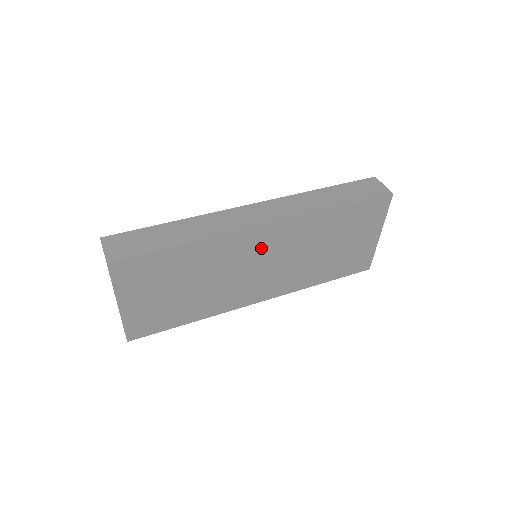
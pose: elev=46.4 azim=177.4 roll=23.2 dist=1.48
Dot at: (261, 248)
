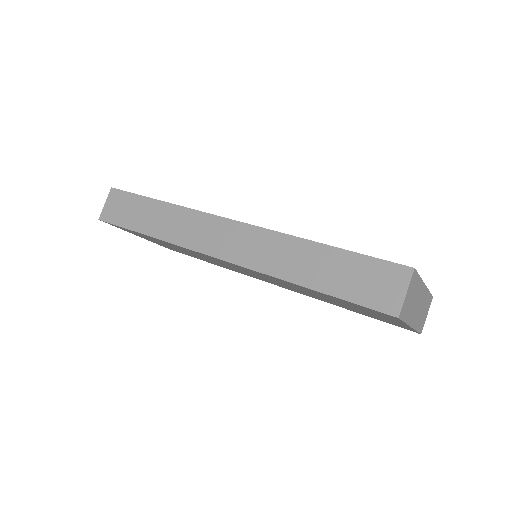
Dot at: occluded
